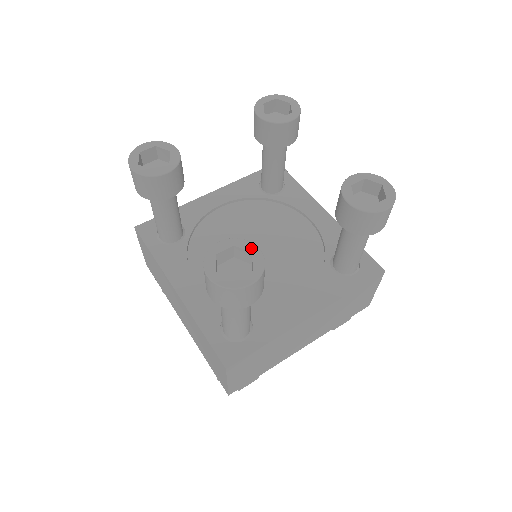
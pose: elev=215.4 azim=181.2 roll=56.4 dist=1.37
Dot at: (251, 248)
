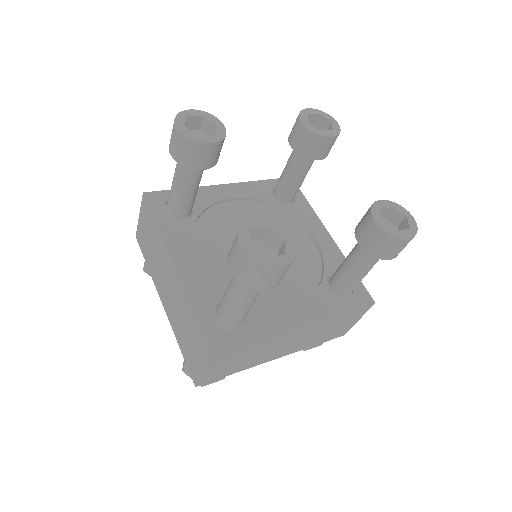
Dot at: (285, 234)
